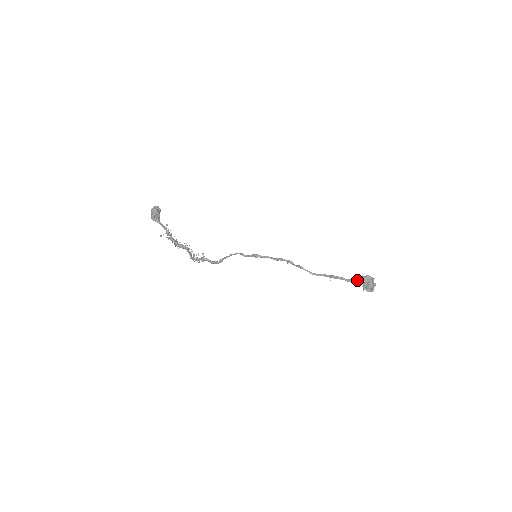
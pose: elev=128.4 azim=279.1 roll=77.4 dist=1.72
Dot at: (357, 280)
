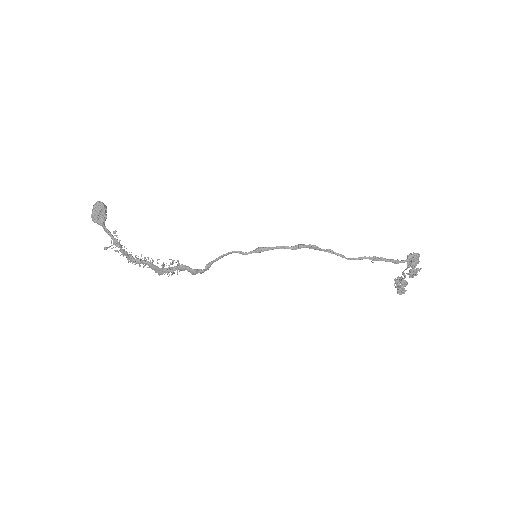
Dot at: occluded
